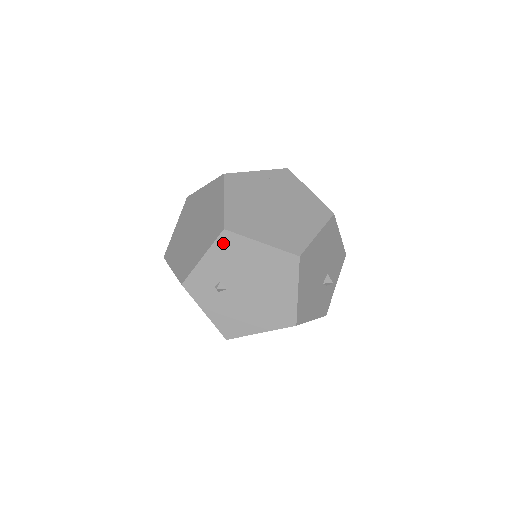
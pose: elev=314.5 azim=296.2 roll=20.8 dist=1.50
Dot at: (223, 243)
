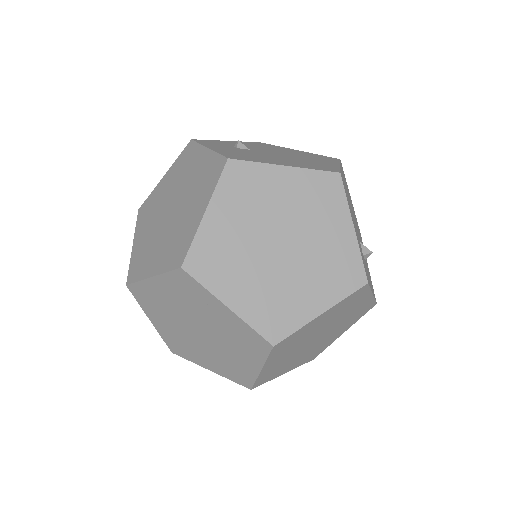
Dot at: occluded
